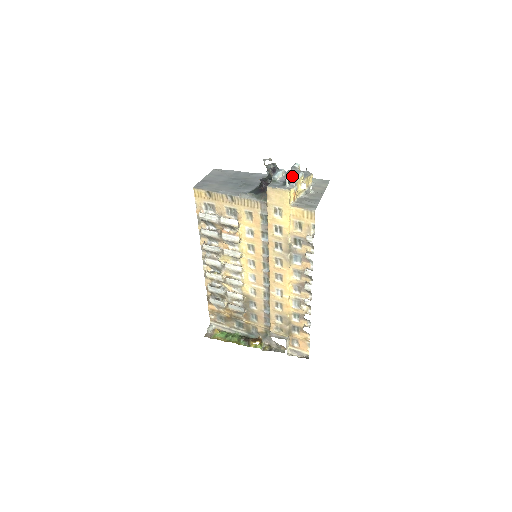
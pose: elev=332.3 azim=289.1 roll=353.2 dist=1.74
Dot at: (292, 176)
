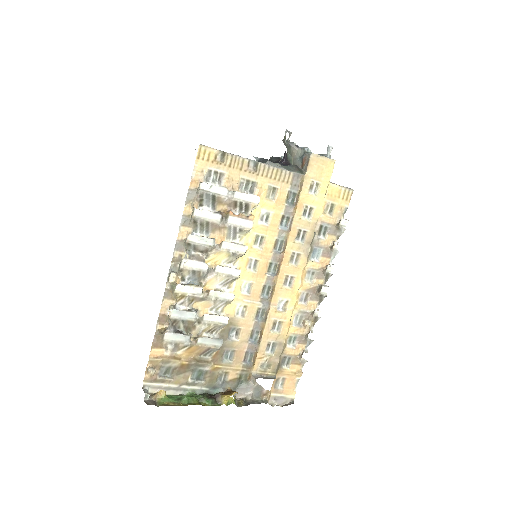
Dot at: occluded
